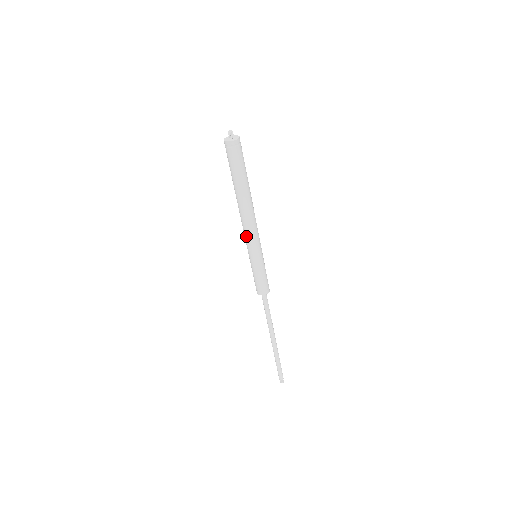
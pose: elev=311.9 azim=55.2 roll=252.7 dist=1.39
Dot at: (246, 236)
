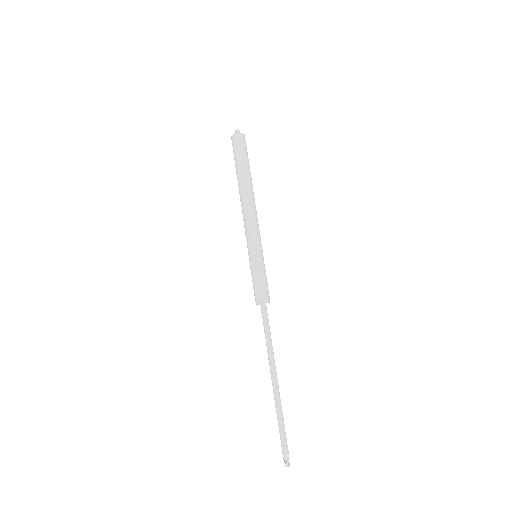
Dot at: (246, 228)
